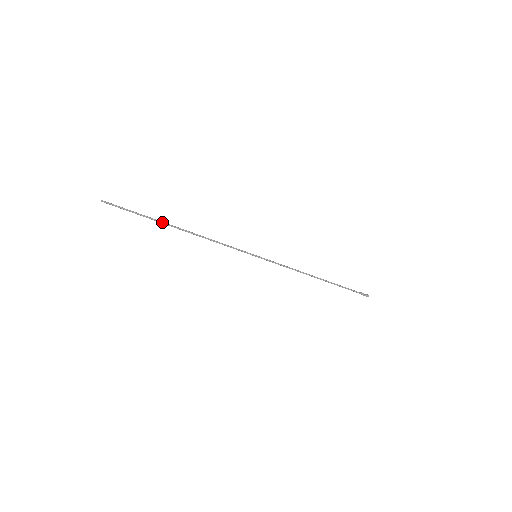
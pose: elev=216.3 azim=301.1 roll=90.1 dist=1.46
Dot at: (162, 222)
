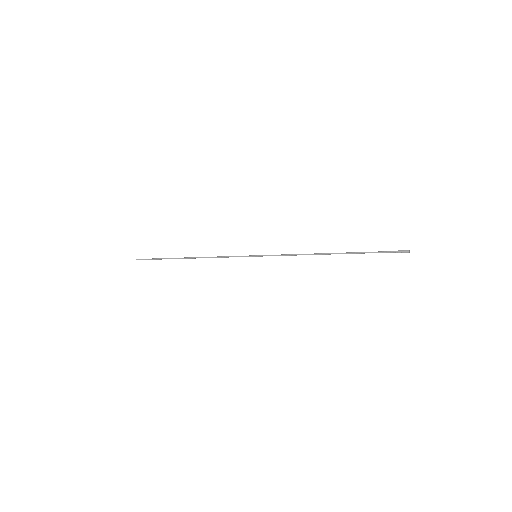
Dot at: occluded
